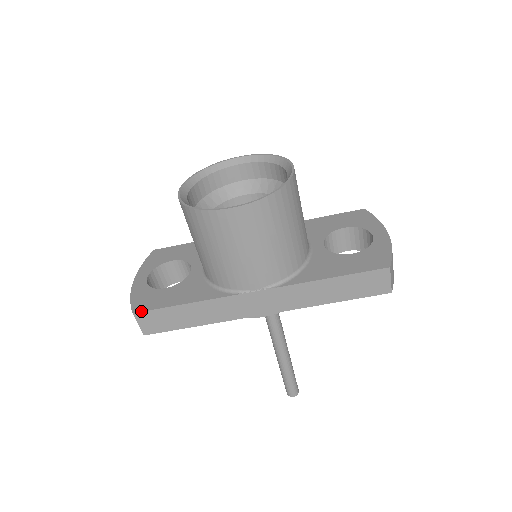
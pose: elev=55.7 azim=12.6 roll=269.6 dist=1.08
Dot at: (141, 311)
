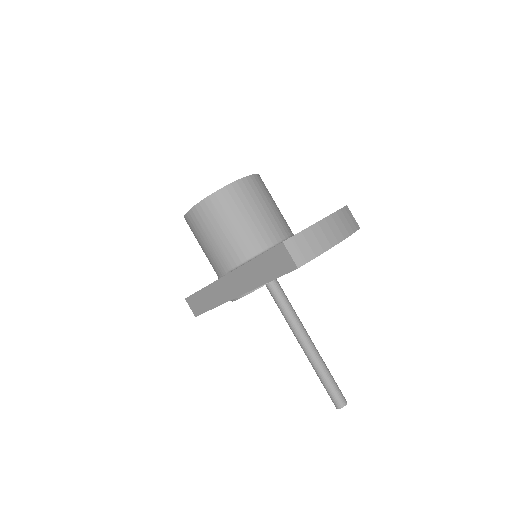
Dot at: (187, 297)
